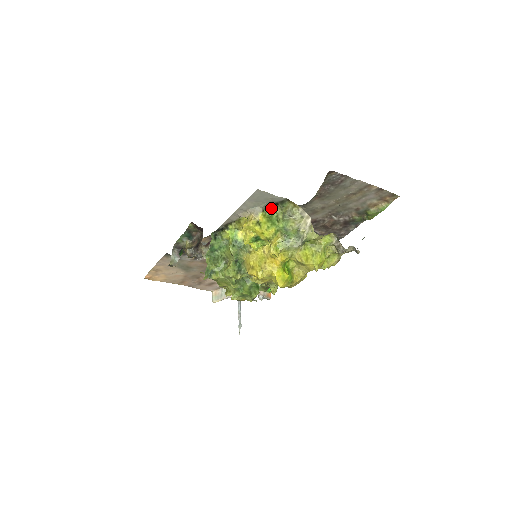
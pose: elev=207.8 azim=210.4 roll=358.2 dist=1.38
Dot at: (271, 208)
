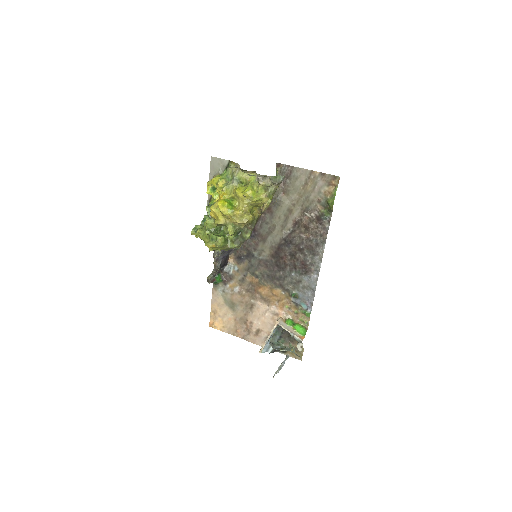
Dot at: occluded
